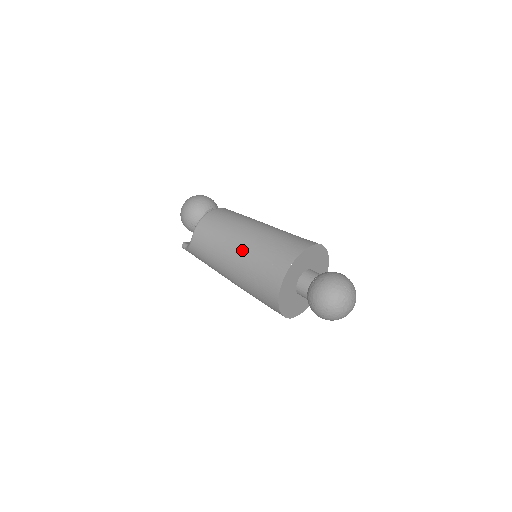
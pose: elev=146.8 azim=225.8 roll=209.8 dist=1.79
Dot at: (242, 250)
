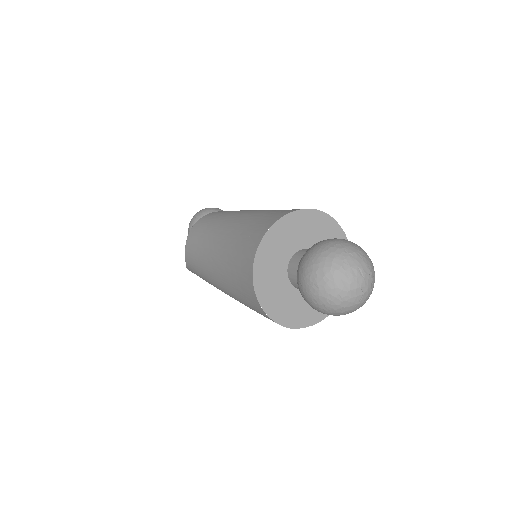
Dot at: (225, 236)
